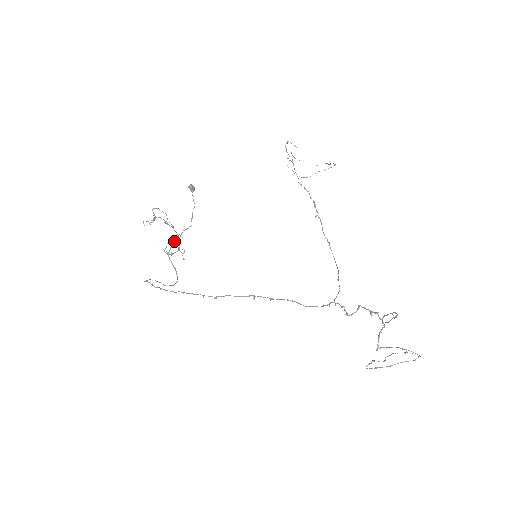
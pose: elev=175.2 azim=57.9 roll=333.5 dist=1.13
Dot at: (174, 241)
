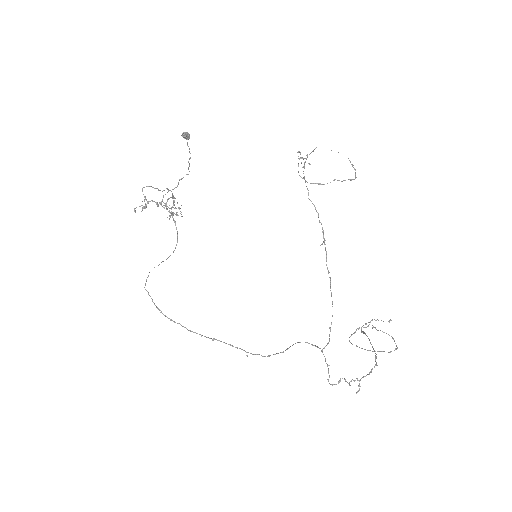
Dot at: (171, 197)
